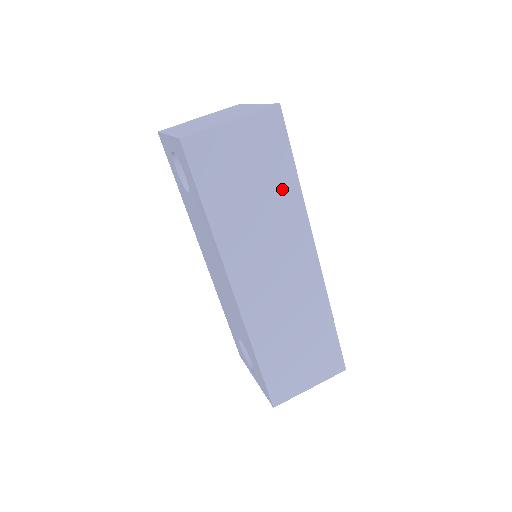
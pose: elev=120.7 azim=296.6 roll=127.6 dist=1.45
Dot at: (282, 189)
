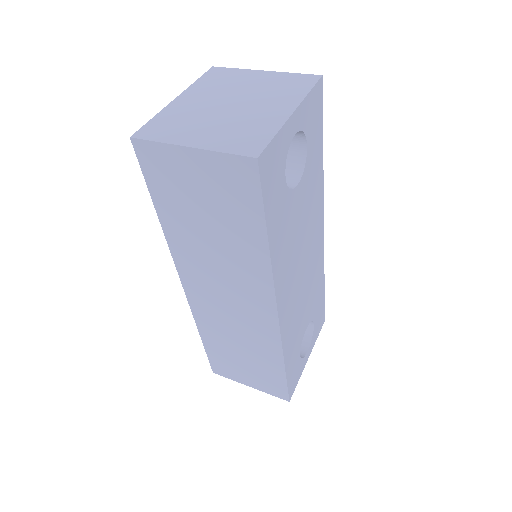
Dot at: (246, 242)
